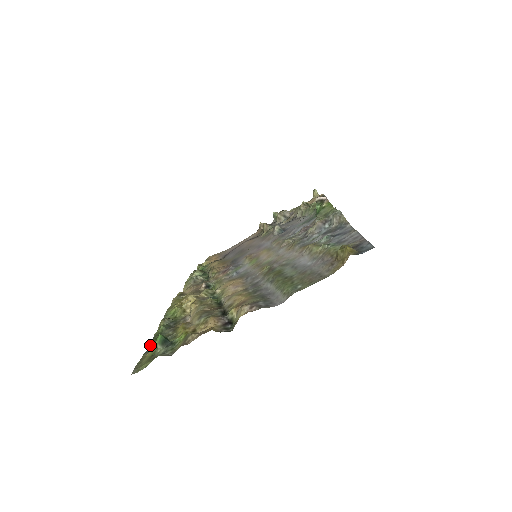
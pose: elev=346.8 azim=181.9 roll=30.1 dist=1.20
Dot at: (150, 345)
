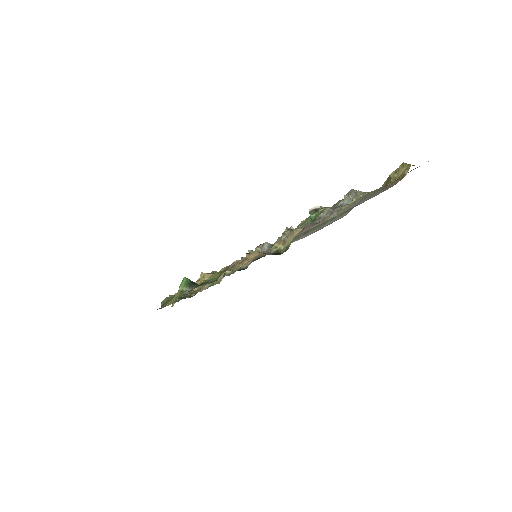
Dot at: (163, 306)
